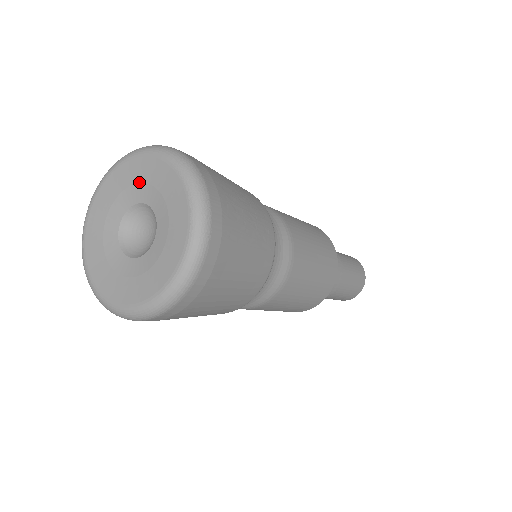
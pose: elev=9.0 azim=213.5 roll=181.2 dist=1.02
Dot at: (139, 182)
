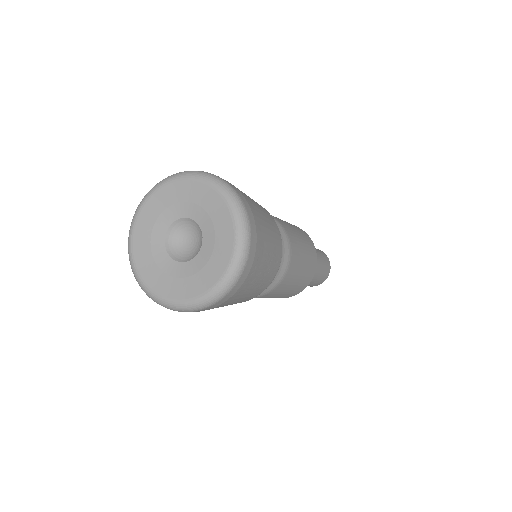
Dot at: (207, 211)
